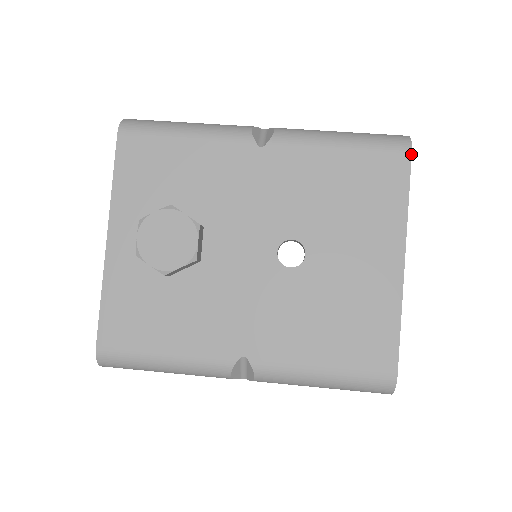
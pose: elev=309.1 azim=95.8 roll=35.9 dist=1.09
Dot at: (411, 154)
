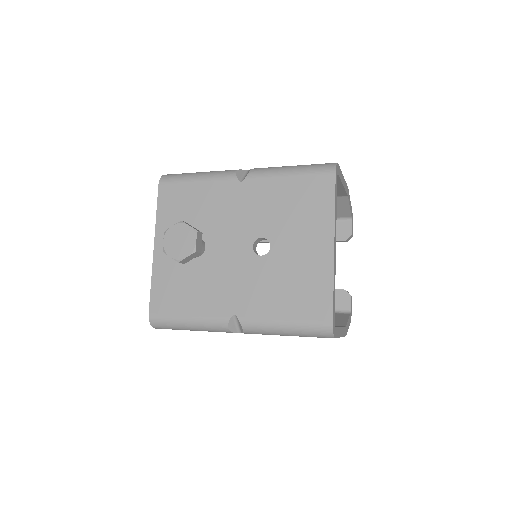
Dot at: (335, 174)
